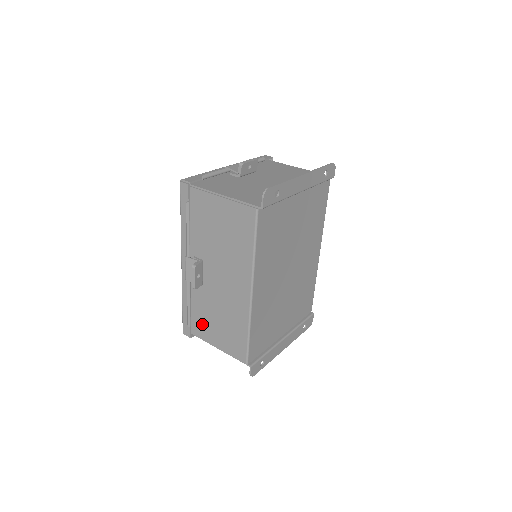
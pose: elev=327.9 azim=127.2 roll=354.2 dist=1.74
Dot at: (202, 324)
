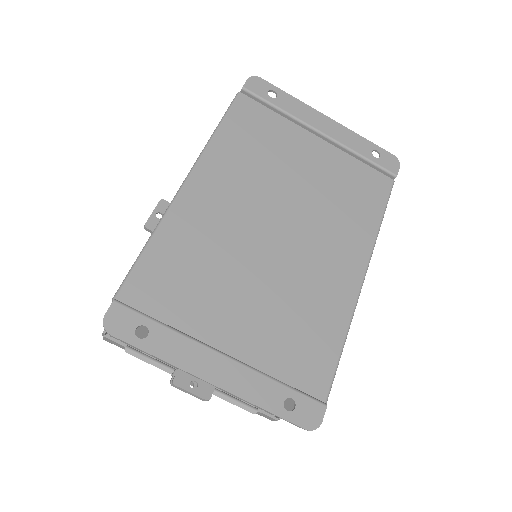
Dot at: occluded
